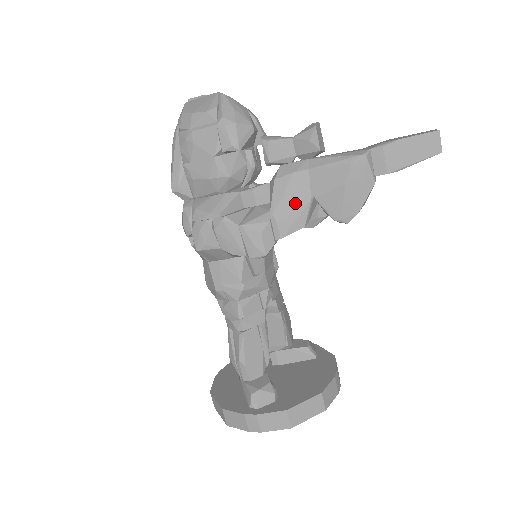
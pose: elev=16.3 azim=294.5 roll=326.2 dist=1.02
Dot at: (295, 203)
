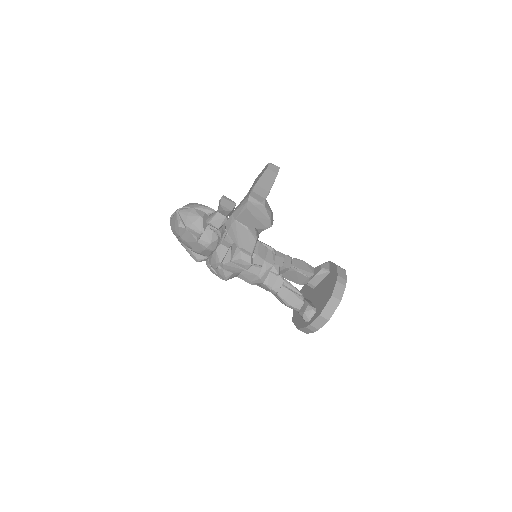
Dot at: (243, 236)
